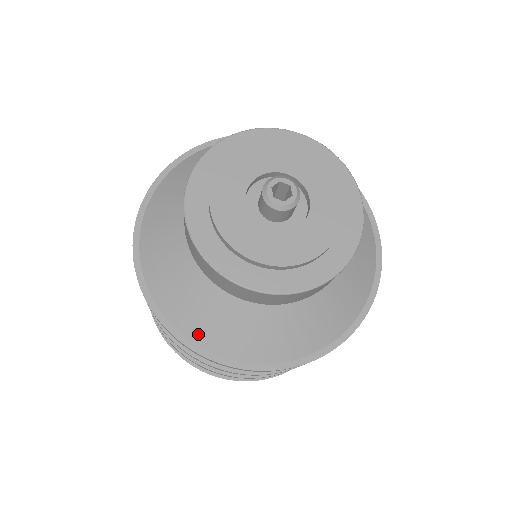
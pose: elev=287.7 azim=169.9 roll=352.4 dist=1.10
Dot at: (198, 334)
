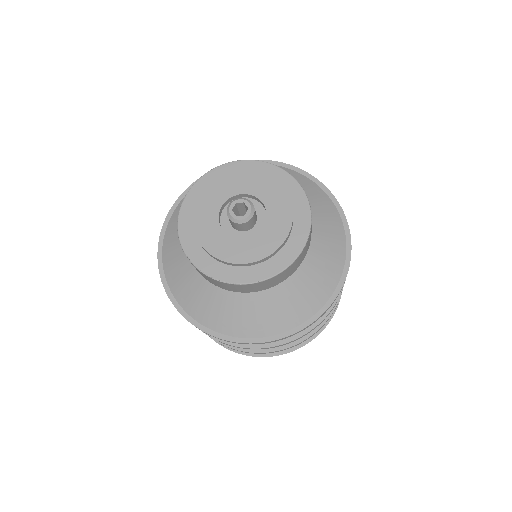
Dot at: (238, 330)
